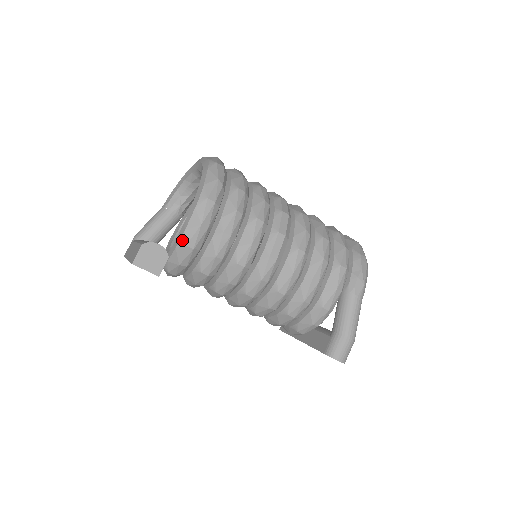
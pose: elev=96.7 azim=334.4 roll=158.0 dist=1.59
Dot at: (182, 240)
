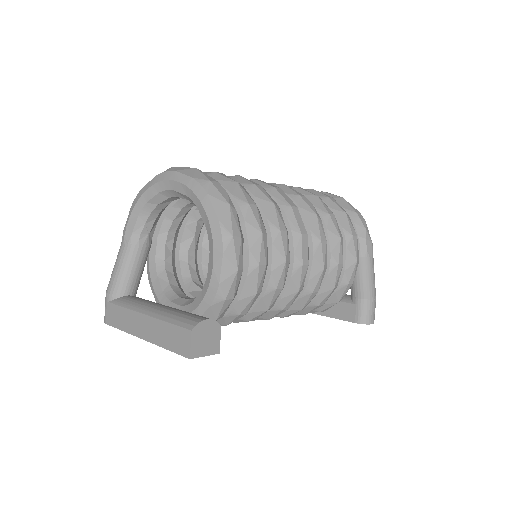
Dot at: (218, 296)
